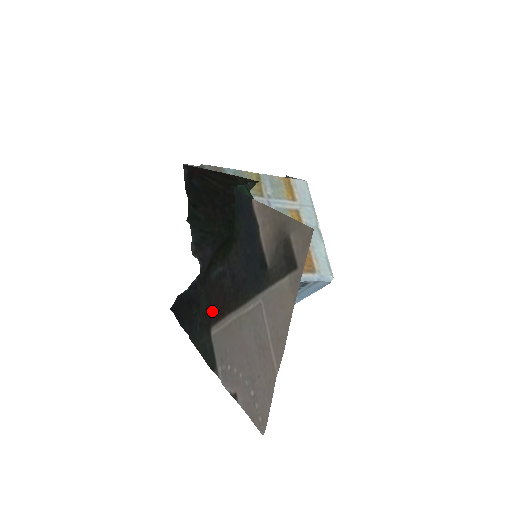
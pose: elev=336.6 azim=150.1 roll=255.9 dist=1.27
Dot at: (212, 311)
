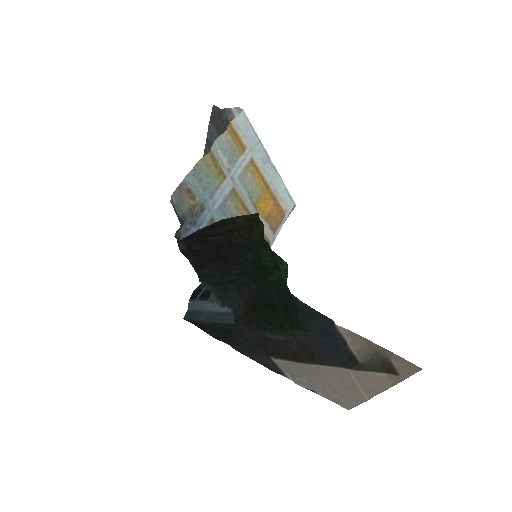
Dot at: (272, 351)
